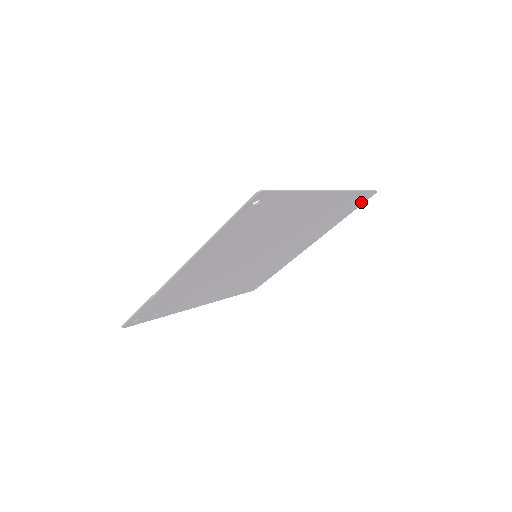
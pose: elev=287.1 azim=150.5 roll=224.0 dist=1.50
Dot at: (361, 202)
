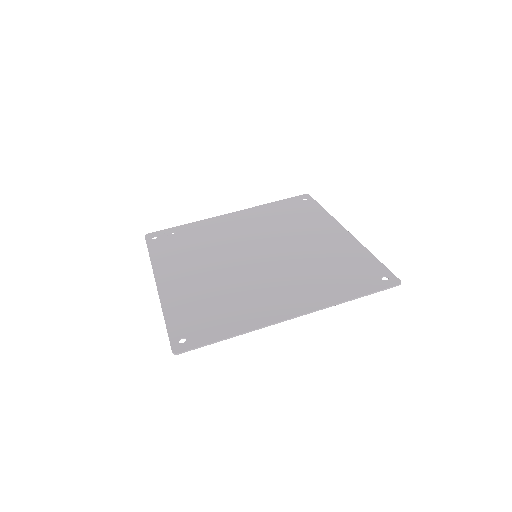
Dot at: (384, 275)
